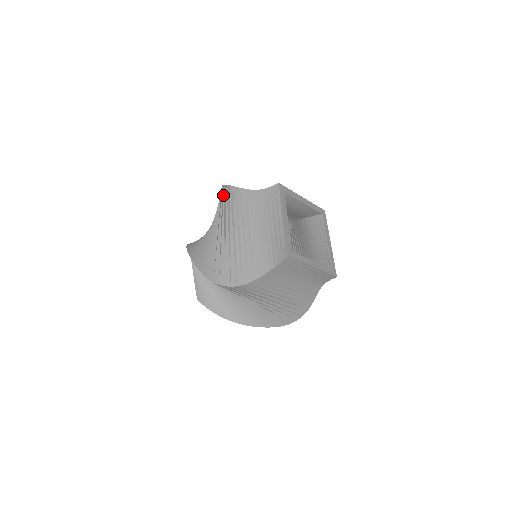
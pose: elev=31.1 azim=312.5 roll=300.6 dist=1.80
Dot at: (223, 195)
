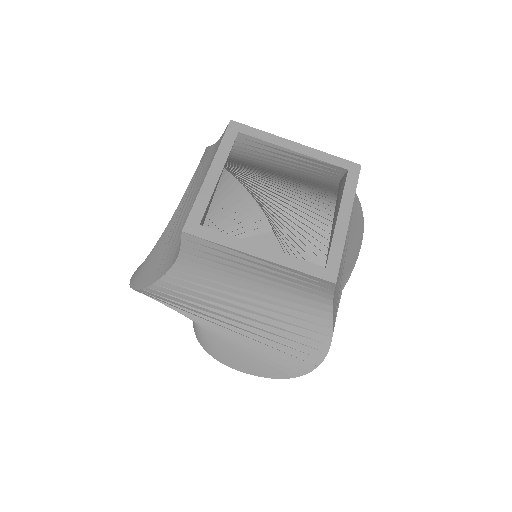
Dot at: occluded
